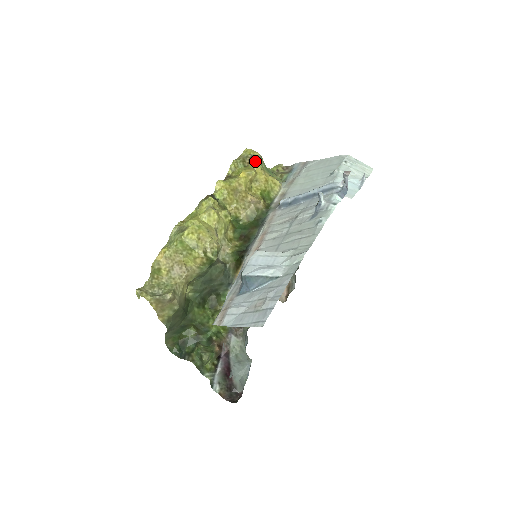
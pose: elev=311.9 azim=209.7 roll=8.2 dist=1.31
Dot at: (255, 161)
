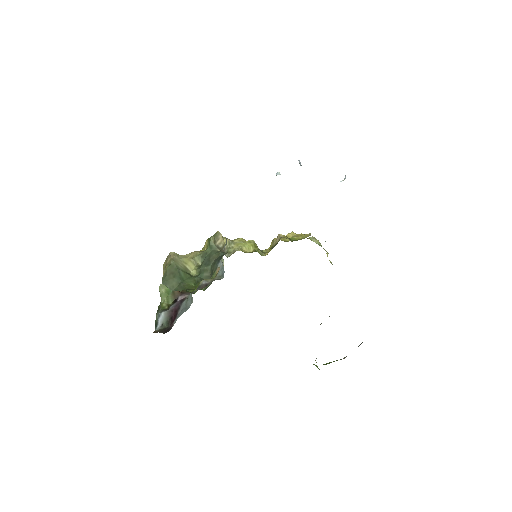
Dot at: occluded
